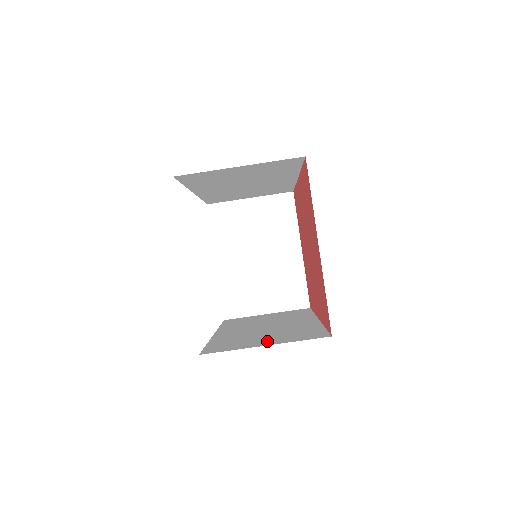
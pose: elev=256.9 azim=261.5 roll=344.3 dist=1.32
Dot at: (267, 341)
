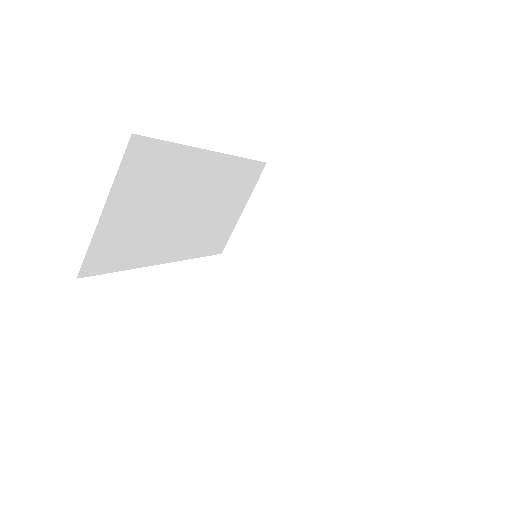
Dot at: occluded
